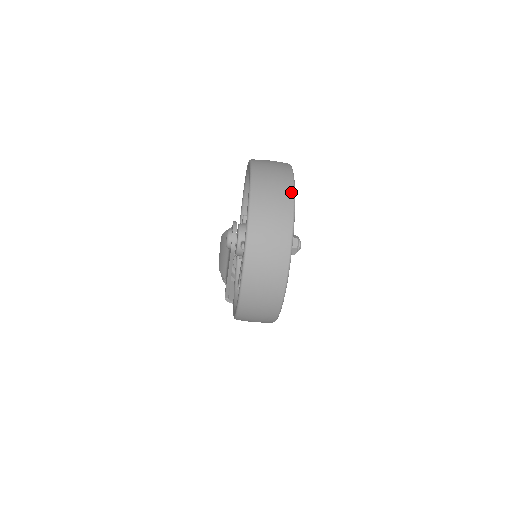
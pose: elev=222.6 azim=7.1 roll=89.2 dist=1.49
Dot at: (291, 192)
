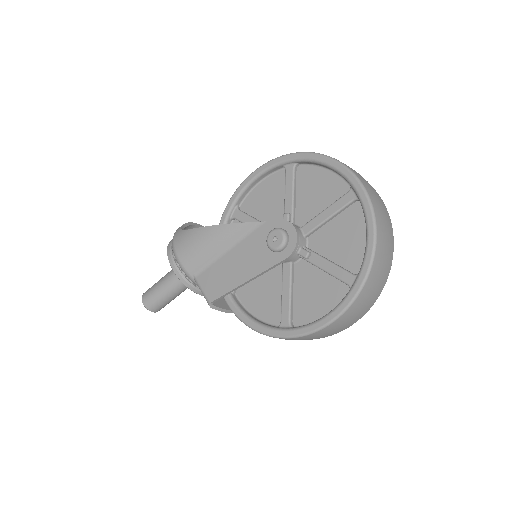
Dot at: (387, 211)
